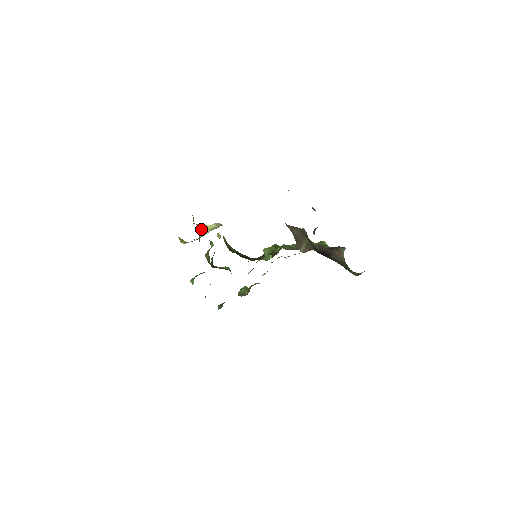
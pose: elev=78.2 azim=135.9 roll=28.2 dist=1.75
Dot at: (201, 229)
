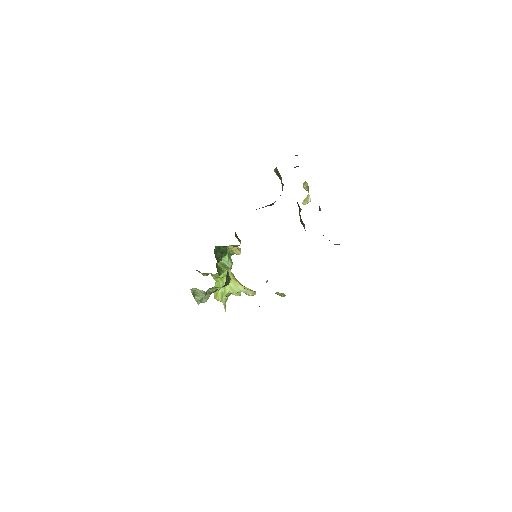
Dot at: (235, 278)
